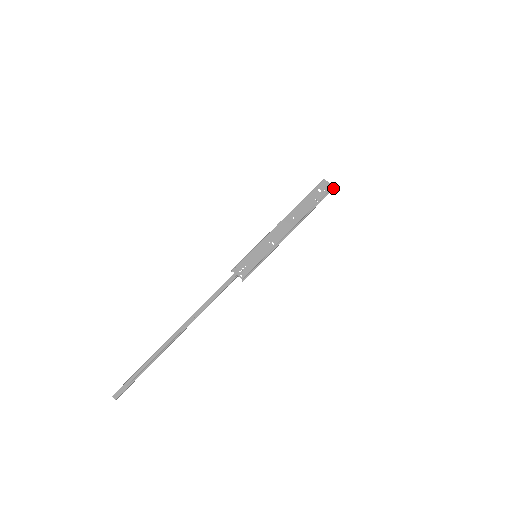
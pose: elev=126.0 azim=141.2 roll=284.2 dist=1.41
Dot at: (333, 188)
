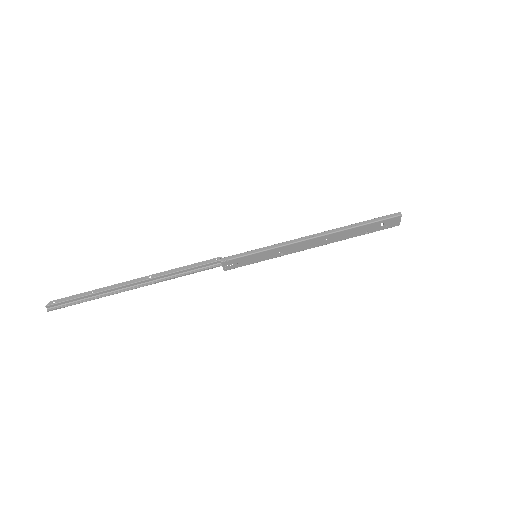
Dot at: (397, 225)
